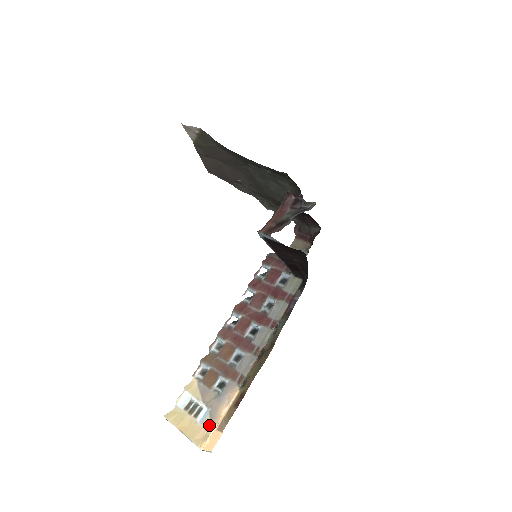
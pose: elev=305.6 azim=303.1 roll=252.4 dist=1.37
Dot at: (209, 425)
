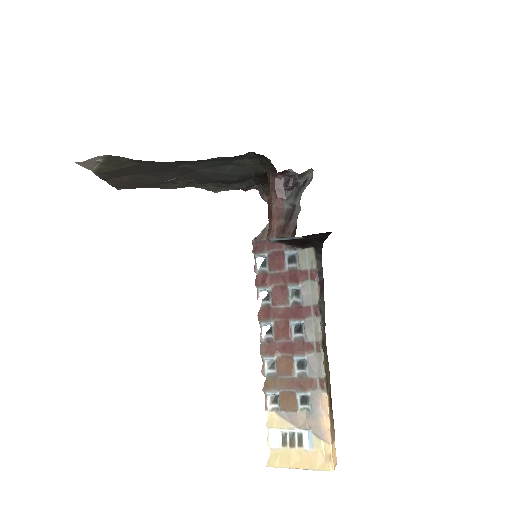
Dot at: (322, 445)
